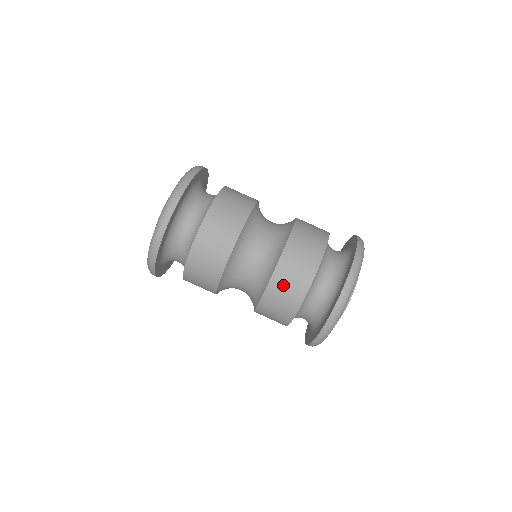
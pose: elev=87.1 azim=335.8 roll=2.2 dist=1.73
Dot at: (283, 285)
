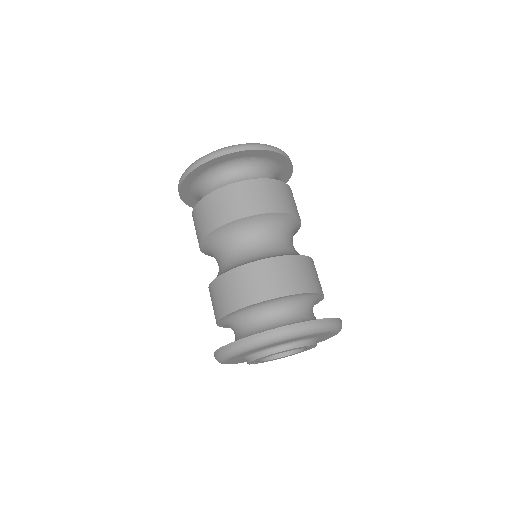
Dot at: (247, 279)
